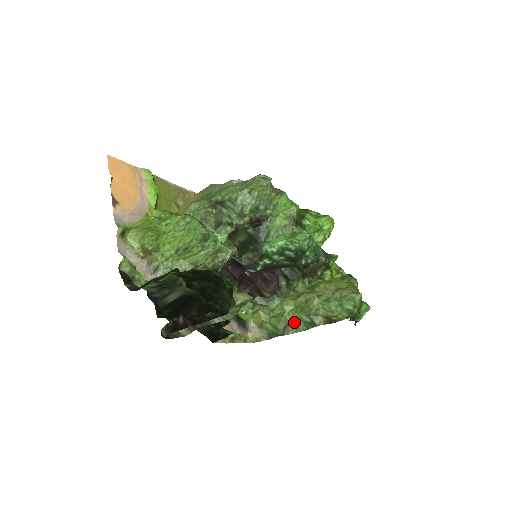
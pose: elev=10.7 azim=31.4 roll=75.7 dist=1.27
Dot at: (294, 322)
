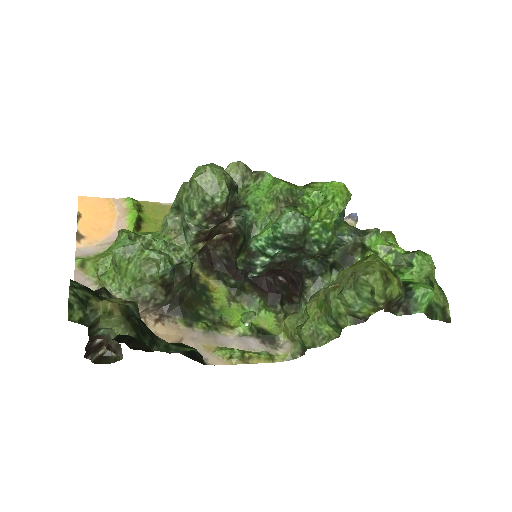
Dot at: (322, 328)
